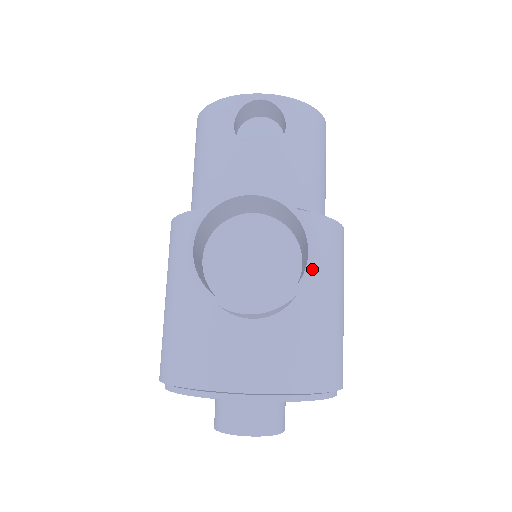
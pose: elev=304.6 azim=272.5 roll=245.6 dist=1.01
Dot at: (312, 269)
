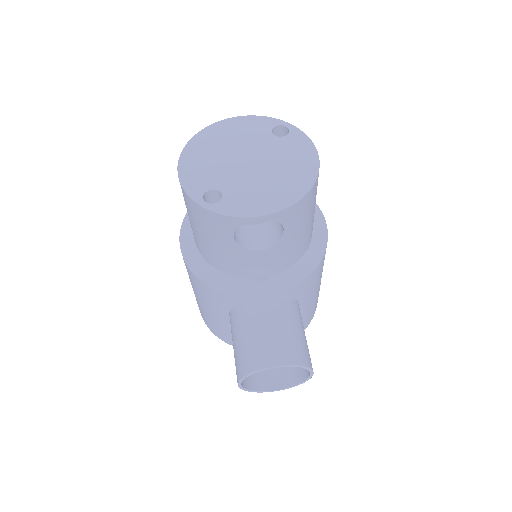
Dot at: (304, 299)
